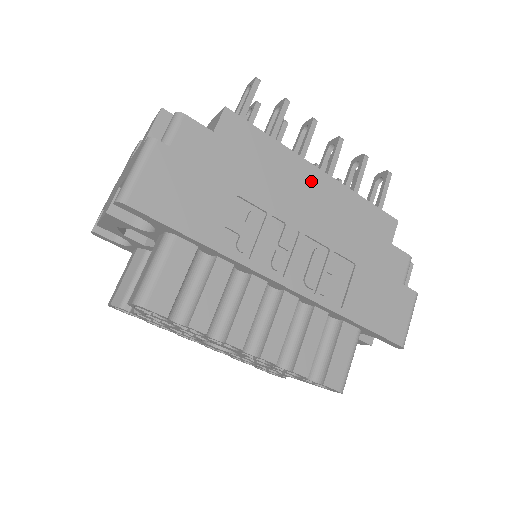
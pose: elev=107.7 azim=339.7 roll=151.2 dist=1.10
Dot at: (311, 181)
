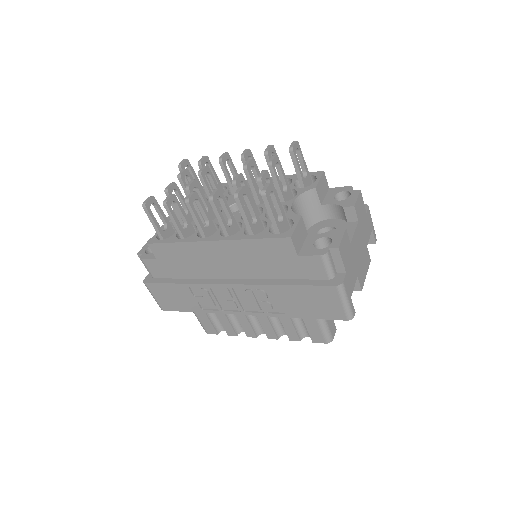
Dot at: (214, 251)
